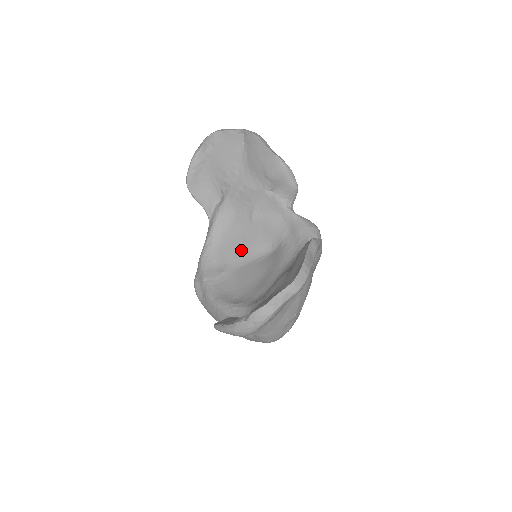
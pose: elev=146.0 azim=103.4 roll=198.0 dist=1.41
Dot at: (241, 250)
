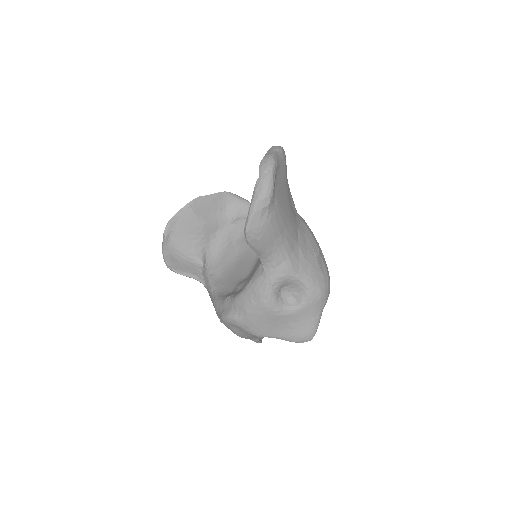
Dot at: (243, 269)
